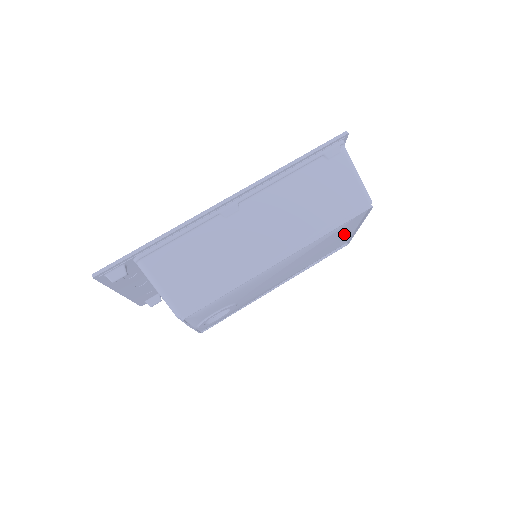
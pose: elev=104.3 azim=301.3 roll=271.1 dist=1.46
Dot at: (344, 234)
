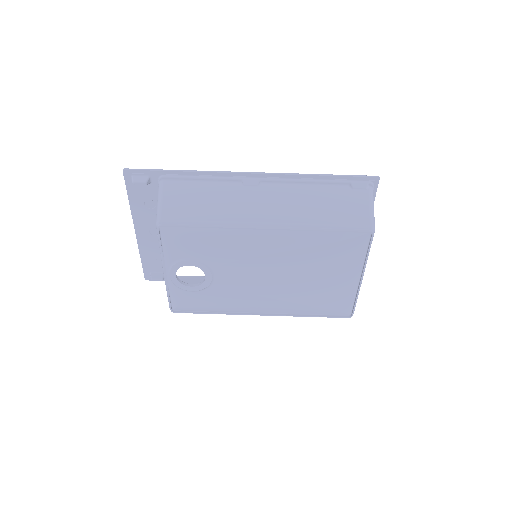
Dot at: (344, 274)
